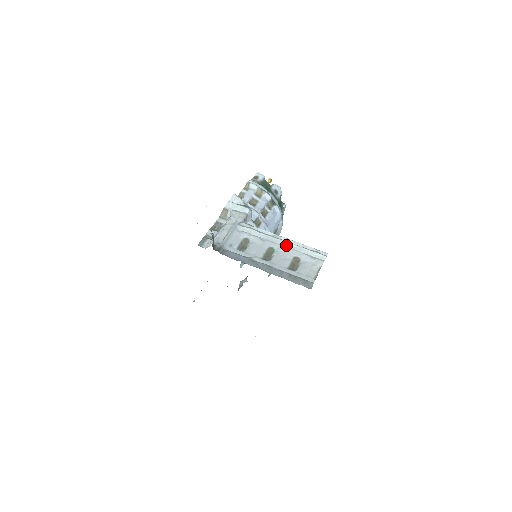
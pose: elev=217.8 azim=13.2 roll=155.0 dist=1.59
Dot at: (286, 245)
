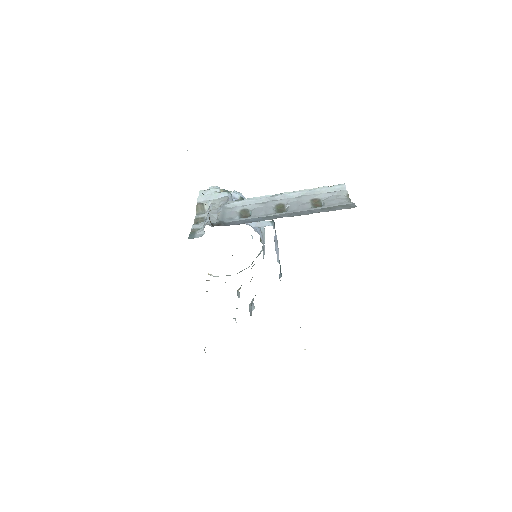
Dot at: (293, 196)
